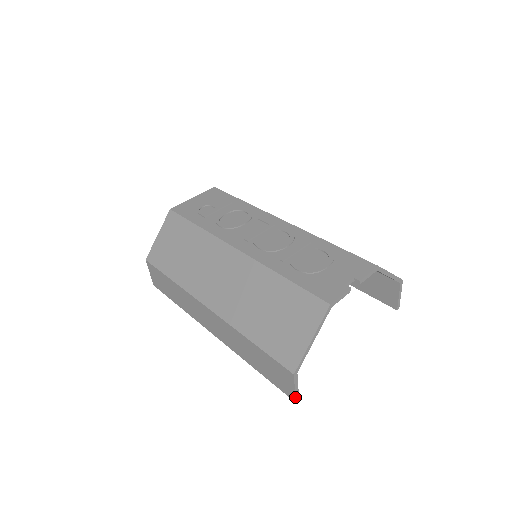
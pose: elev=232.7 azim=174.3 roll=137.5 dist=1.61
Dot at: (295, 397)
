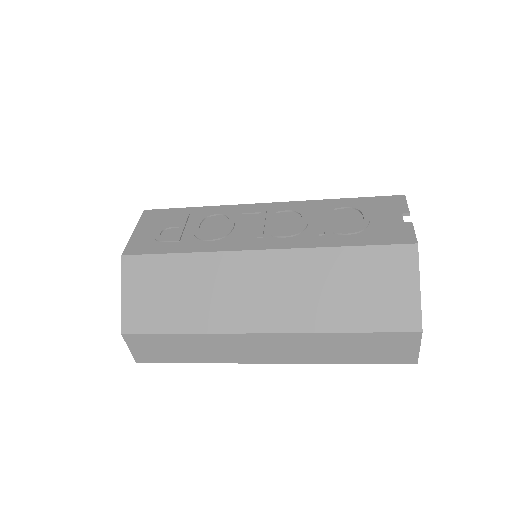
Dot at: occluded
